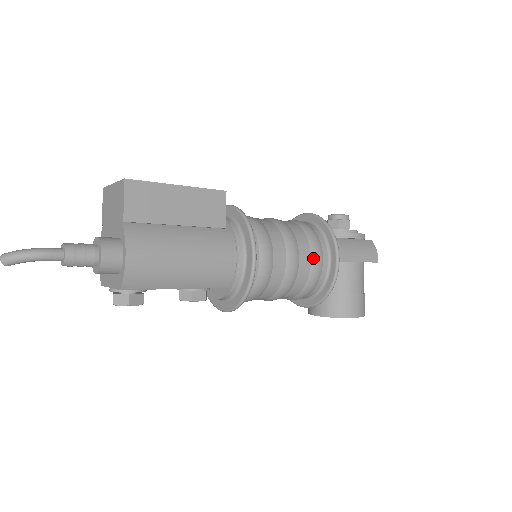
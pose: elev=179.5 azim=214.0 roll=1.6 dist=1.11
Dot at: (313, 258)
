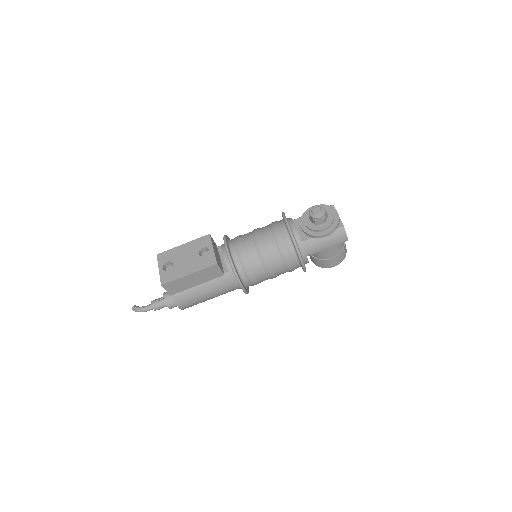
Dot at: (286, 267)
